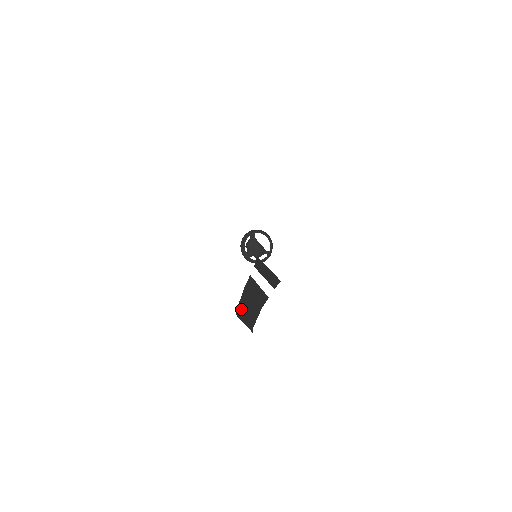
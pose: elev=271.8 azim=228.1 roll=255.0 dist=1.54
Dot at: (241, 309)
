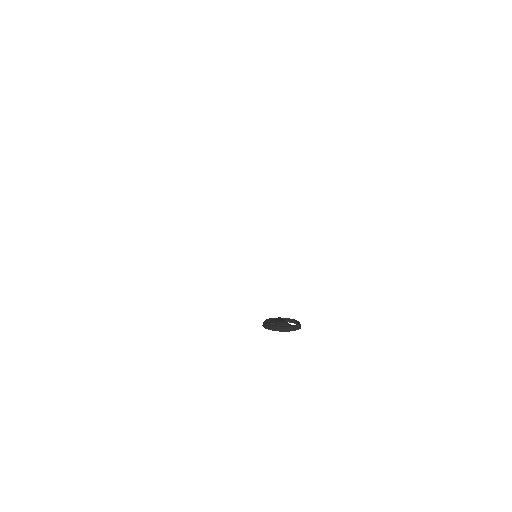
Dot at: occluded
